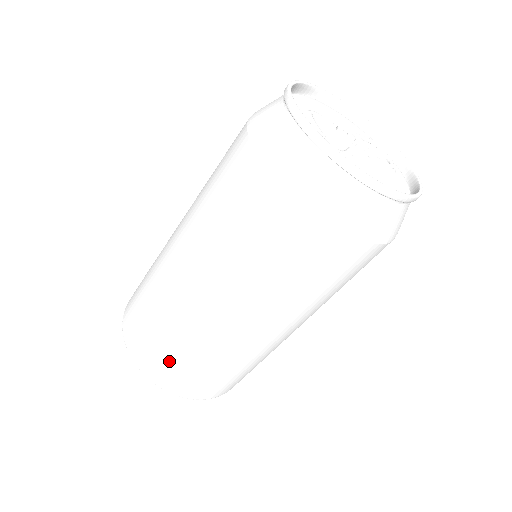
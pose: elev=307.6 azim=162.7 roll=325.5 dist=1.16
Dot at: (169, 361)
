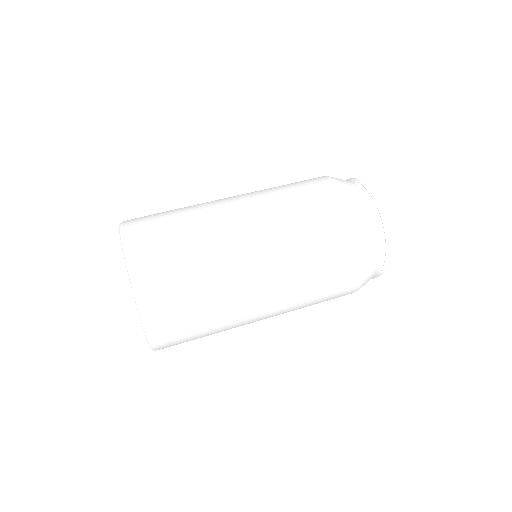
Dot at: (174, 268)
